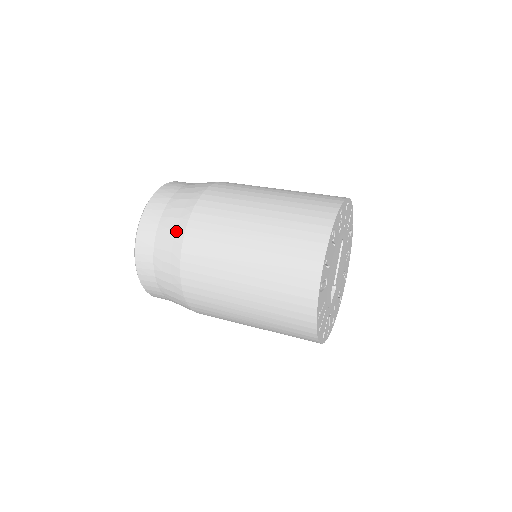
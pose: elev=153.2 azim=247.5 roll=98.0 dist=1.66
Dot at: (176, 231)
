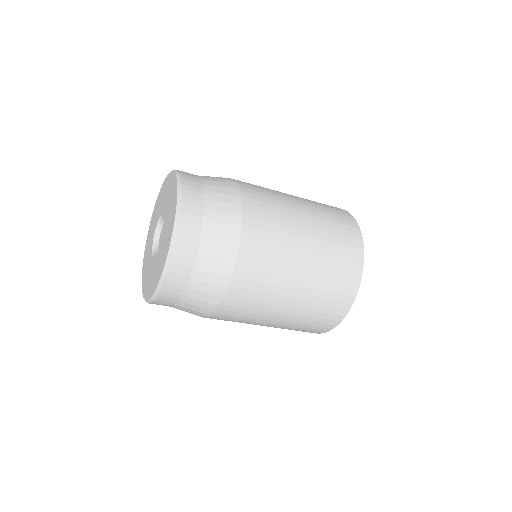
Dot at: occluded
